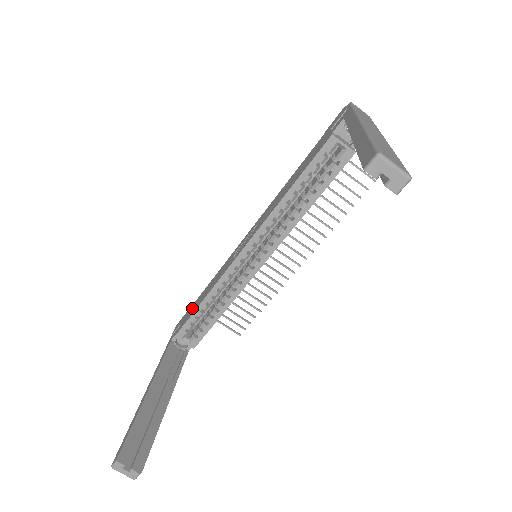
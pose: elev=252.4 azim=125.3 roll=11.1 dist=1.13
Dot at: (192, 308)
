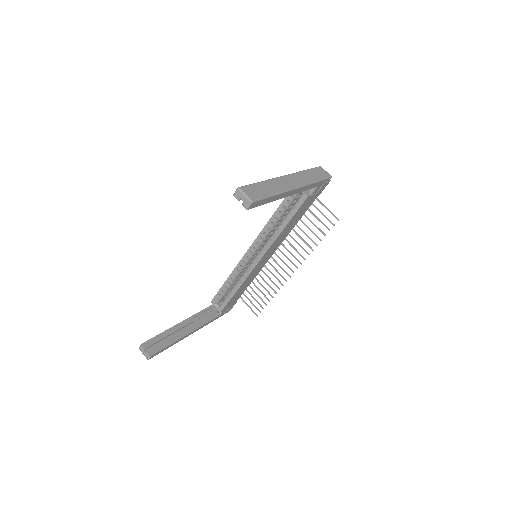
Dot at: occluded
